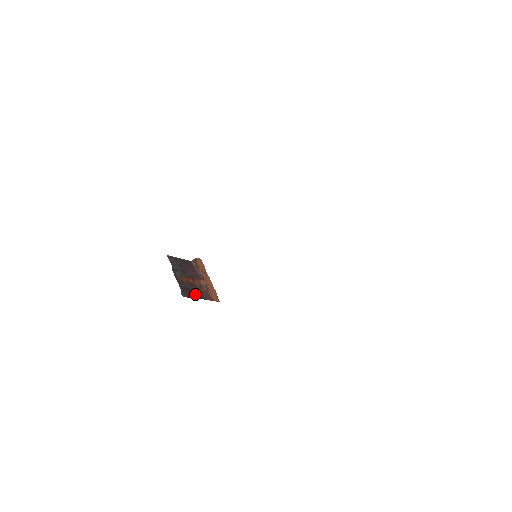
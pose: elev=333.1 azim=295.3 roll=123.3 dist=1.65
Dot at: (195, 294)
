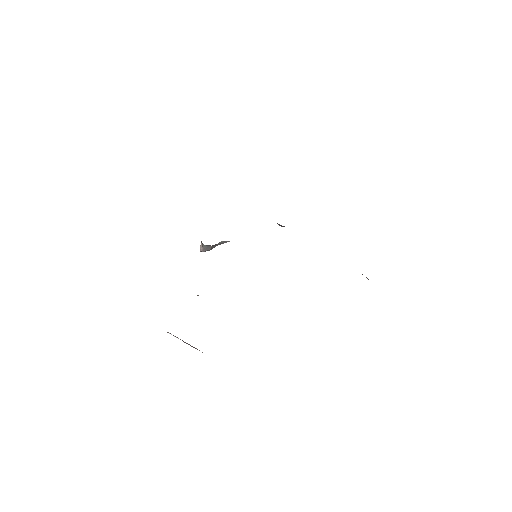
Dot at: occluded
